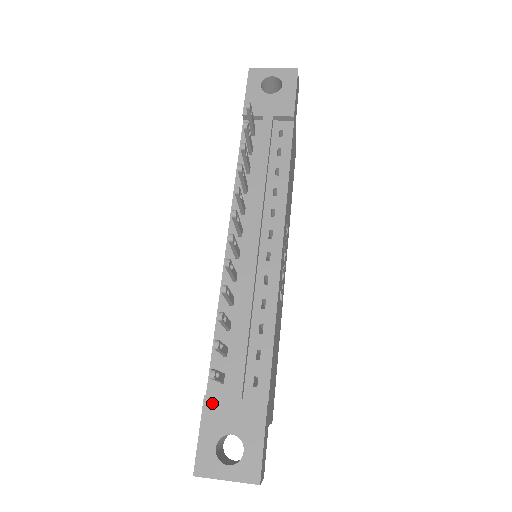
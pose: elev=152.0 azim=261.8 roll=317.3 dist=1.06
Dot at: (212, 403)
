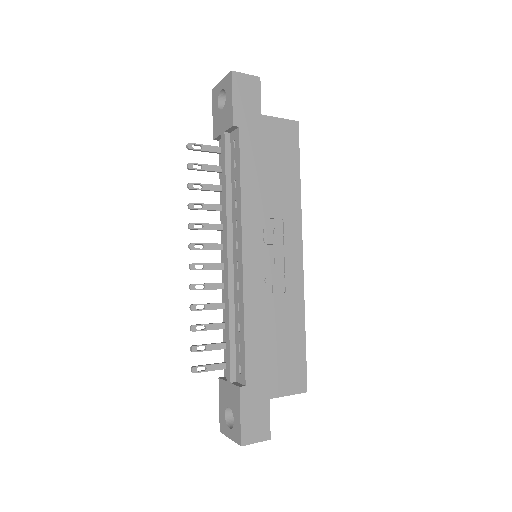
Dot at: (221, 384)
